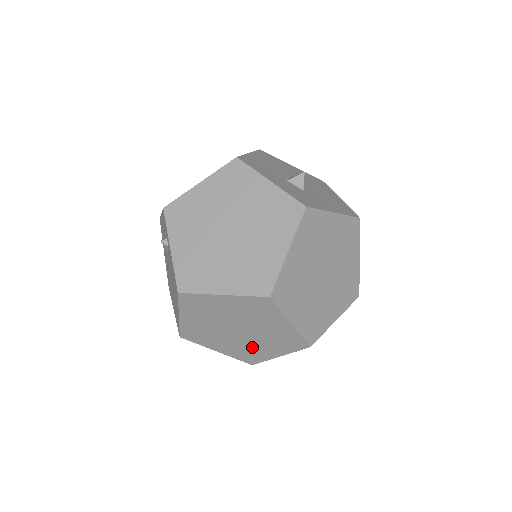
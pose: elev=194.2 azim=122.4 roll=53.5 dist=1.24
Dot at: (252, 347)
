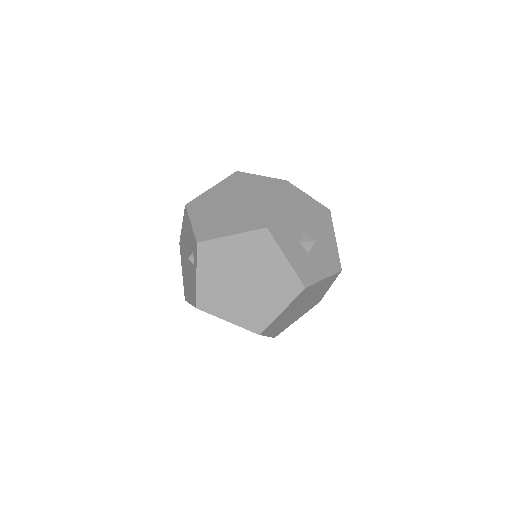
Dot at: occluded
